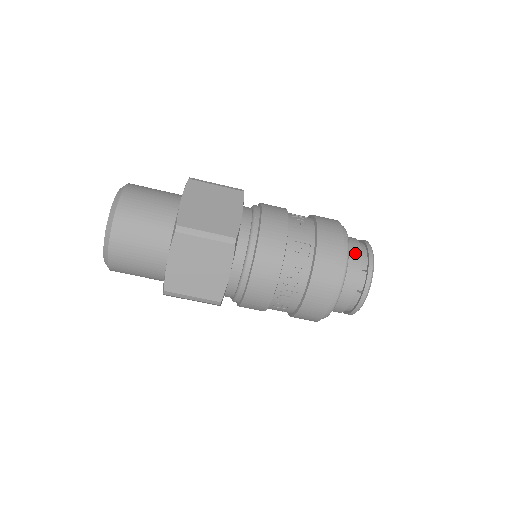
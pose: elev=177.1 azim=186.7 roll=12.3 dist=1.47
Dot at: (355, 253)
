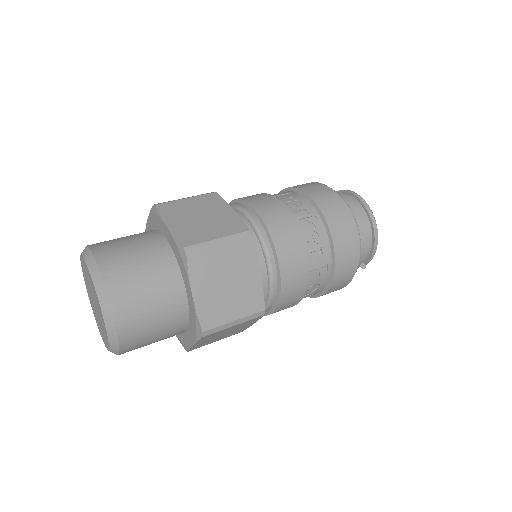
Dot at: (363, 239)
